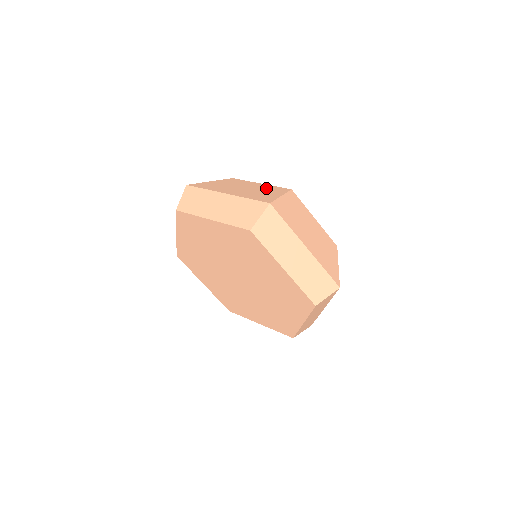
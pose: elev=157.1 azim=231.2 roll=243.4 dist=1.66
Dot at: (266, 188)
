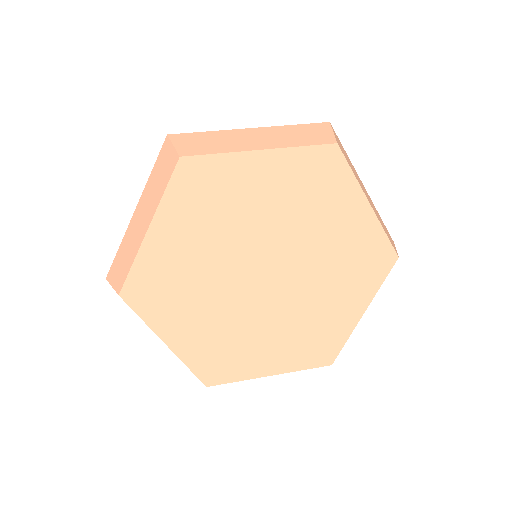
Dot at: occluded
